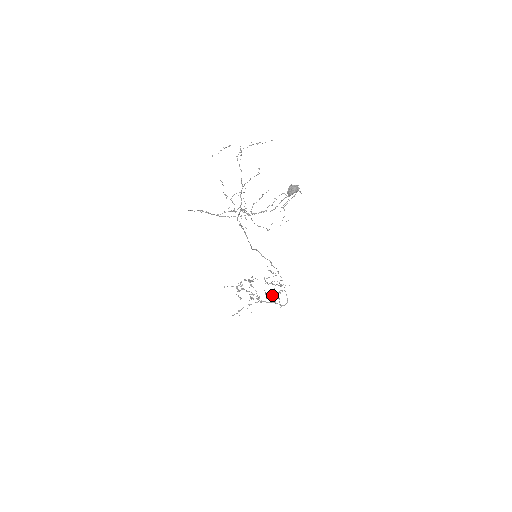
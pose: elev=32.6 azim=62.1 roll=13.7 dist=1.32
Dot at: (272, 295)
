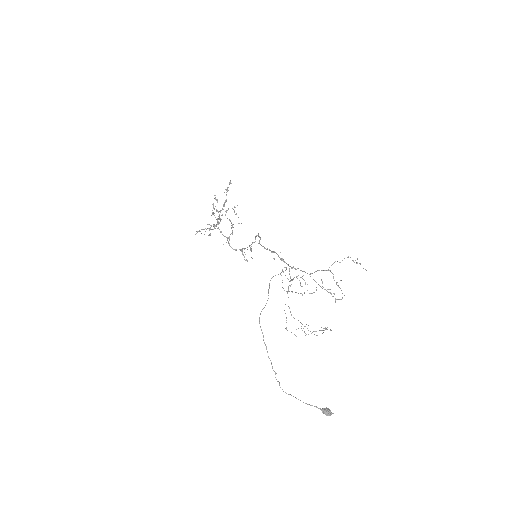
Dot at: (230, 221)
